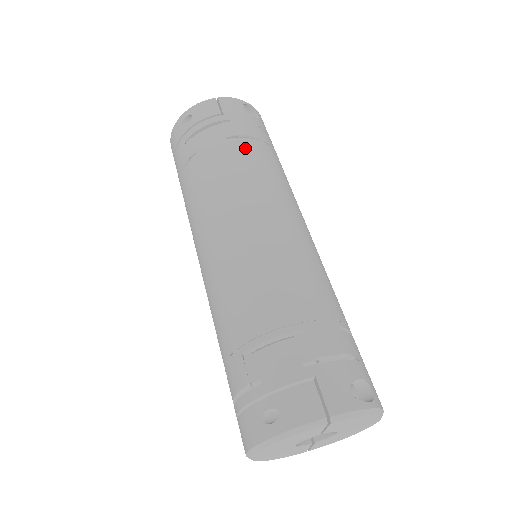
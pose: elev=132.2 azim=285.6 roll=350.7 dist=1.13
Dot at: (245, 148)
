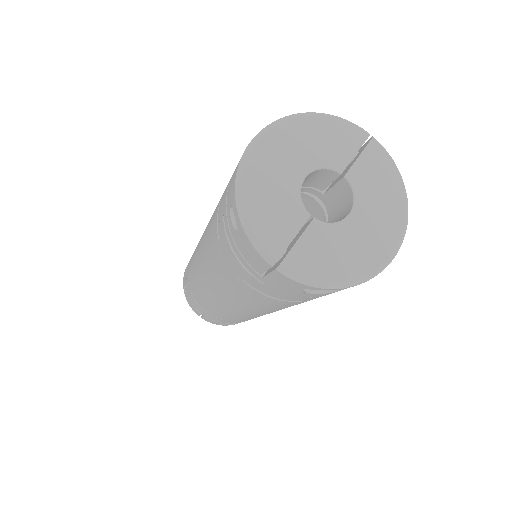
Dot at: (255, 296)
